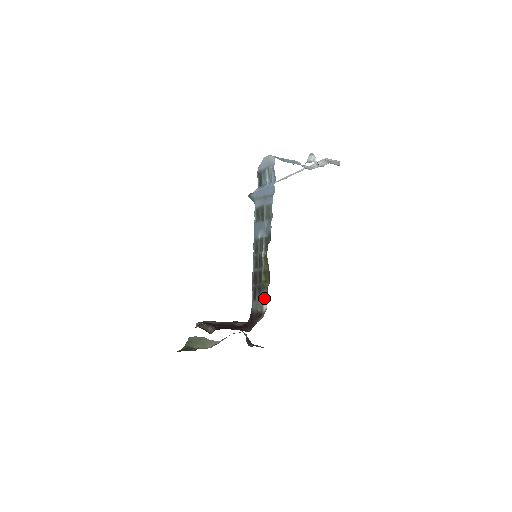
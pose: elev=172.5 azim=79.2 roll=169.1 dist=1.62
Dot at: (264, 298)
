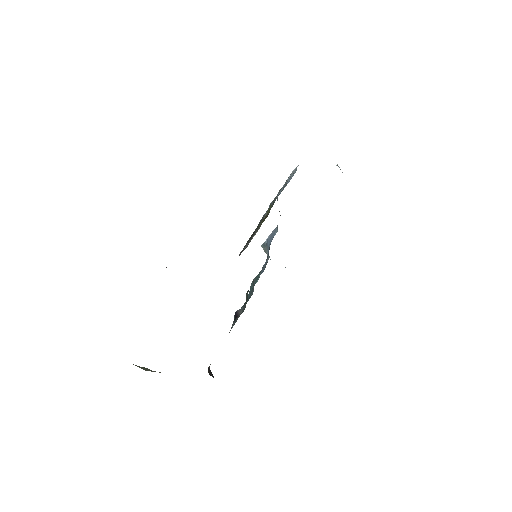
Dot at: (256, 232)
